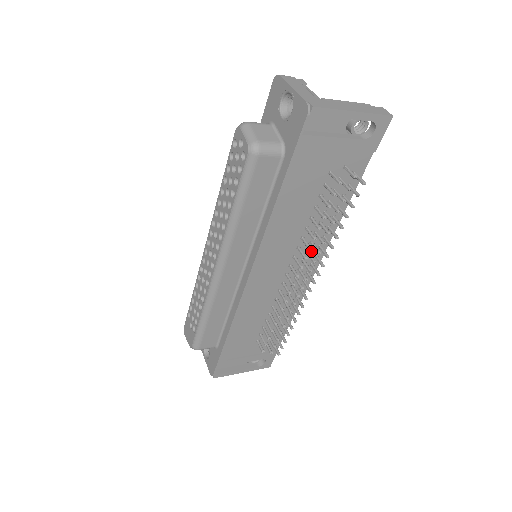
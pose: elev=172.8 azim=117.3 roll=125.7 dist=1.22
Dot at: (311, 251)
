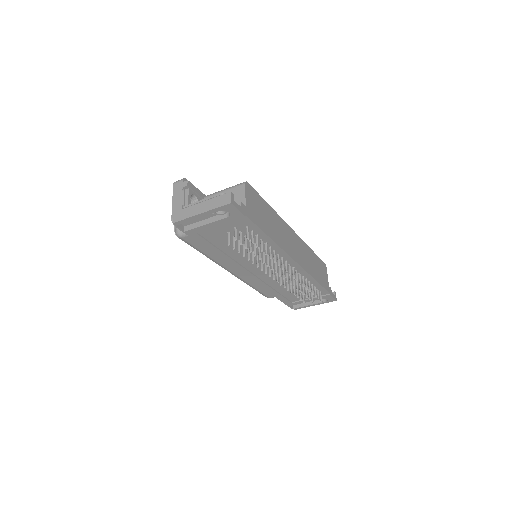
Dot at: (276, 257)
